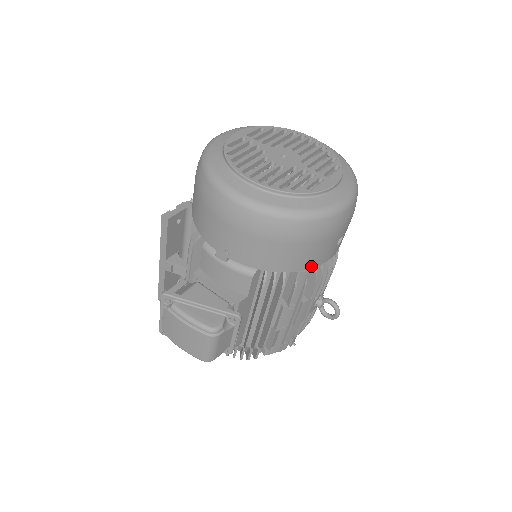
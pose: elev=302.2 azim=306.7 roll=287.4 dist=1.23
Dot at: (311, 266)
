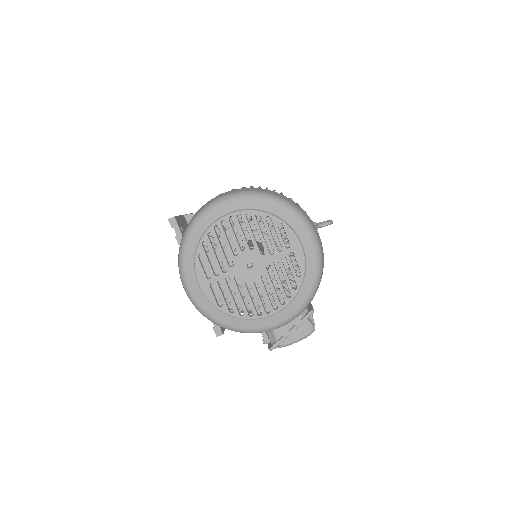
Dot at: occluded
